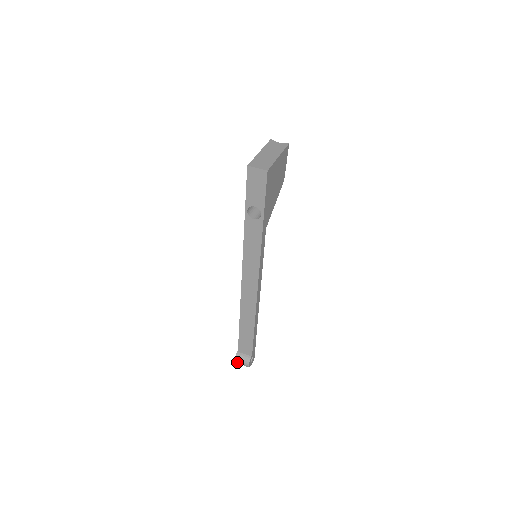
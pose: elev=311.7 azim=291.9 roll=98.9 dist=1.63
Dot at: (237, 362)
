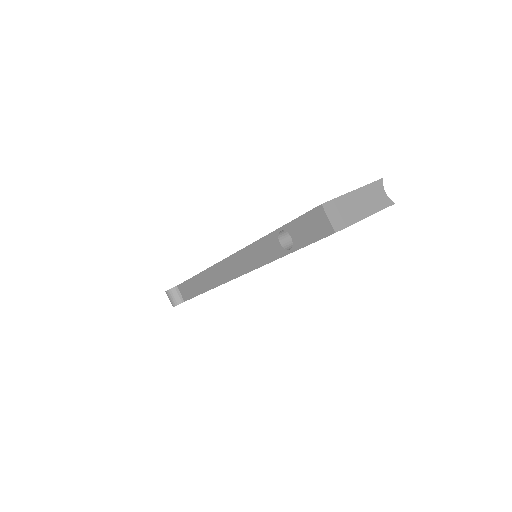
Dot at: (167, 294)
